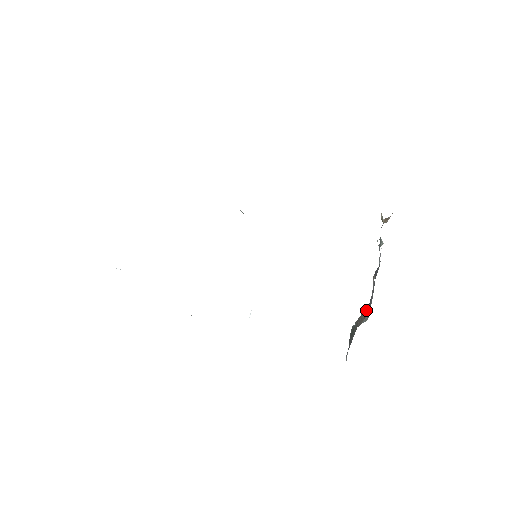
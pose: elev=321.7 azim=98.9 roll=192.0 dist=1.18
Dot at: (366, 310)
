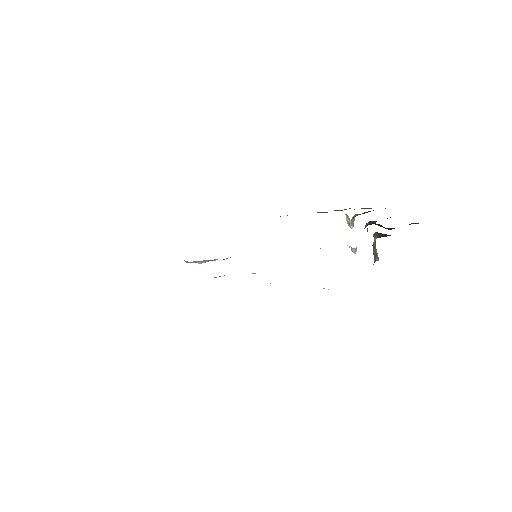
Dot at: (375, 243)
